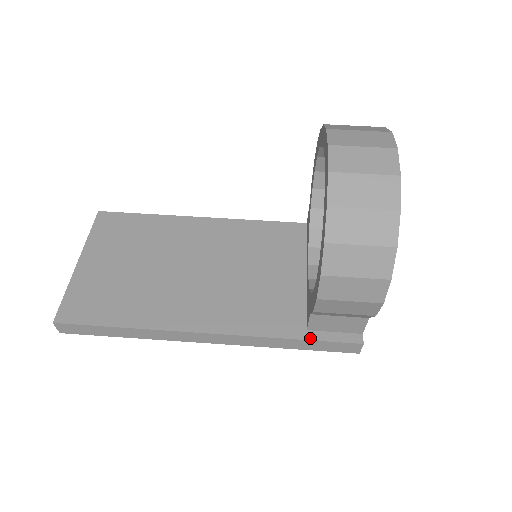
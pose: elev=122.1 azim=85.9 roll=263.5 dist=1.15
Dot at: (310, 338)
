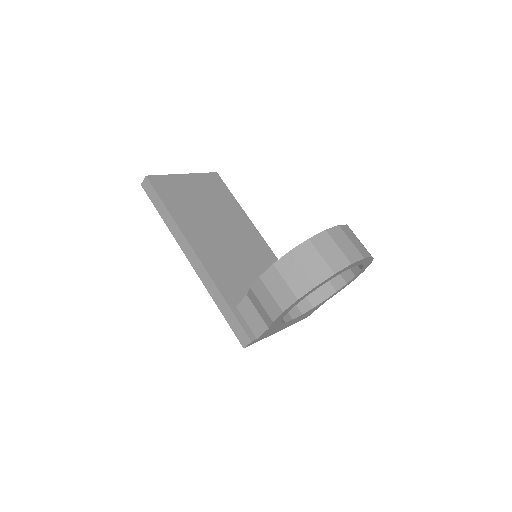
Dot at: (233, 310)
